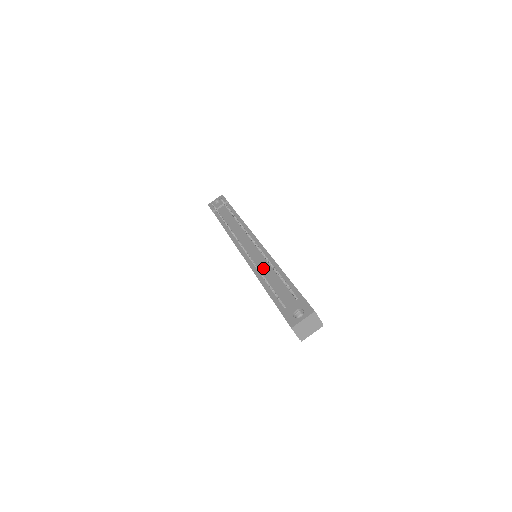
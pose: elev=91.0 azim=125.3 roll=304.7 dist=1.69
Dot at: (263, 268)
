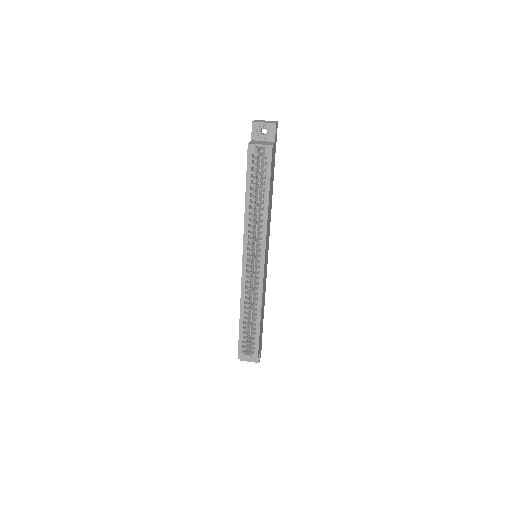
Dot at: occluded
